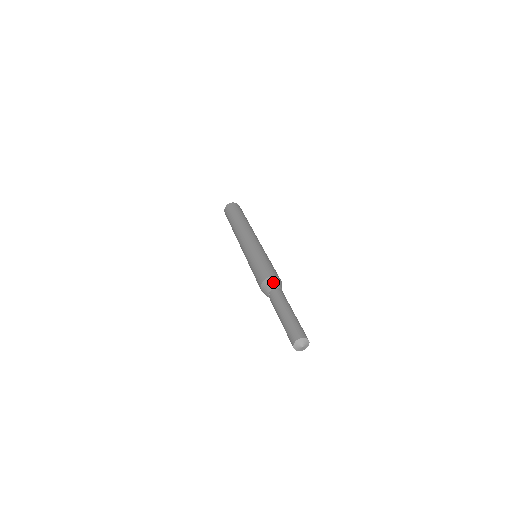
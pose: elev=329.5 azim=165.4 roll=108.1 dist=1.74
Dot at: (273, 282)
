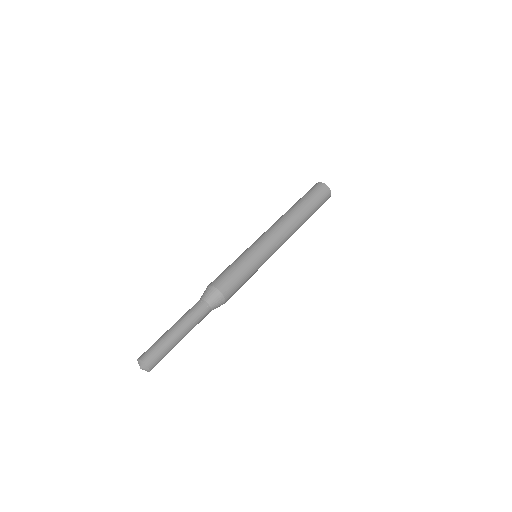
Dot at: (214, 297)
